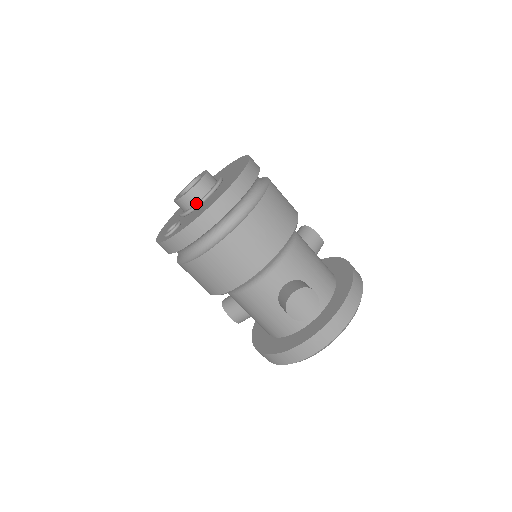
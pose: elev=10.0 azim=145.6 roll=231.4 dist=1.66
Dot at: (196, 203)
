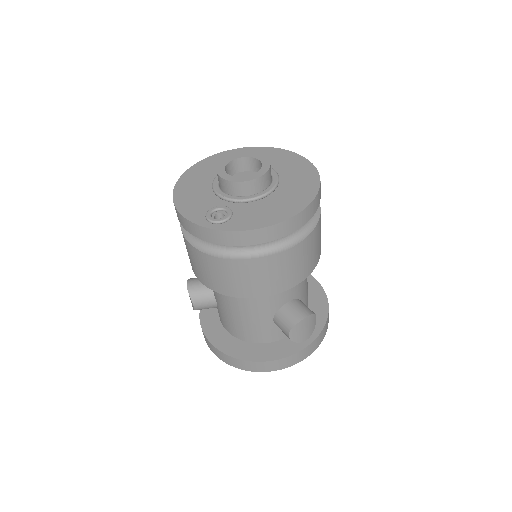
Dot at: (254, 195)
